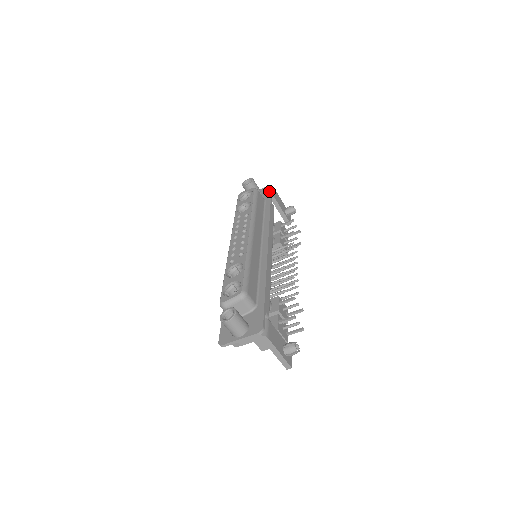
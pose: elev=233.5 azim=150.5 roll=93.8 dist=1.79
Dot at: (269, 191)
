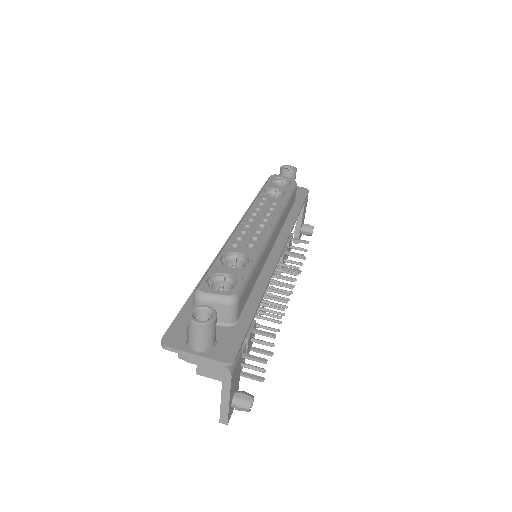
Dot at: (304, 194)
